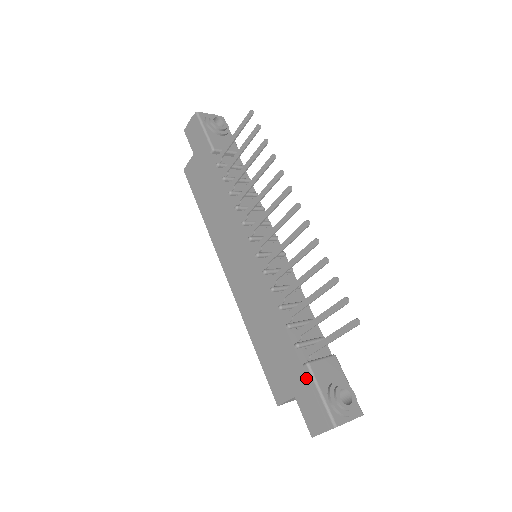
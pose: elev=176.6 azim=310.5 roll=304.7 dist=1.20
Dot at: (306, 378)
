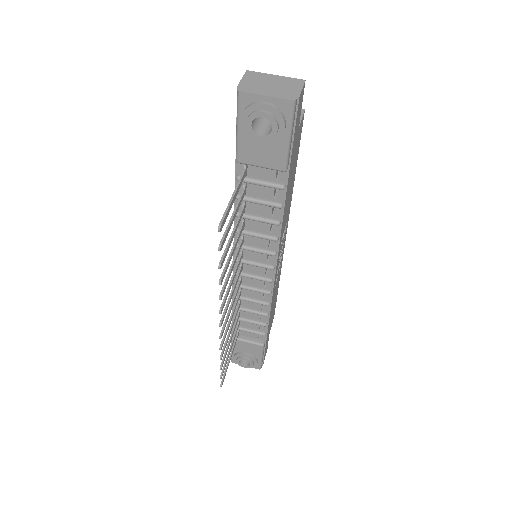
Dot at: occluded
